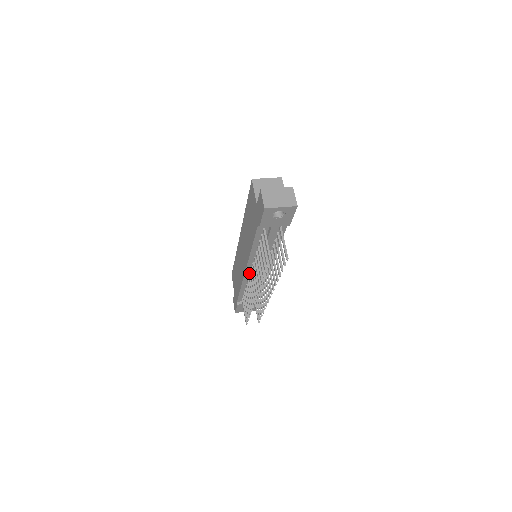
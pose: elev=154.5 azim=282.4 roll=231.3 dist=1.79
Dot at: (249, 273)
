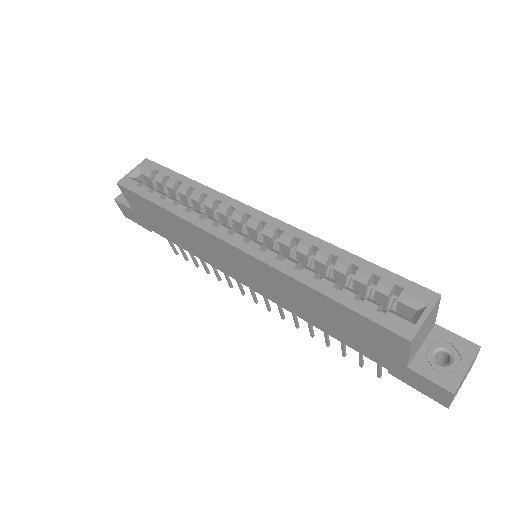
Dot at: occluded
